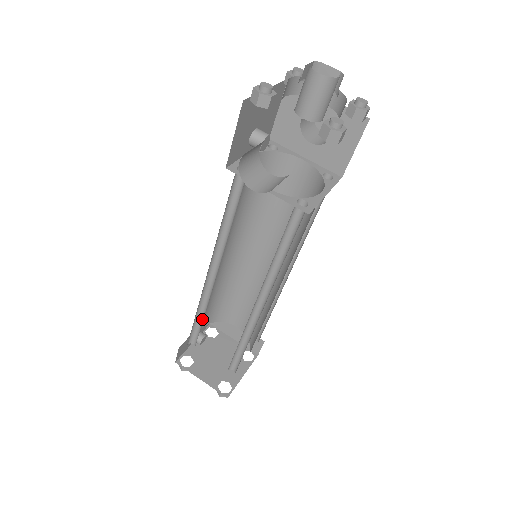
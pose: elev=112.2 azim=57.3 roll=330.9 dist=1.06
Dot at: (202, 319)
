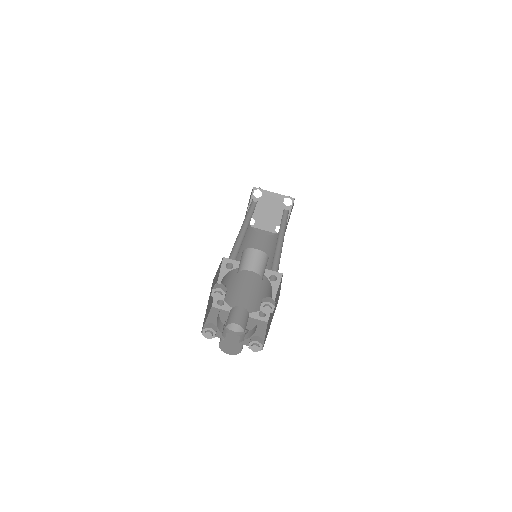
Dot at: (245, 238)
